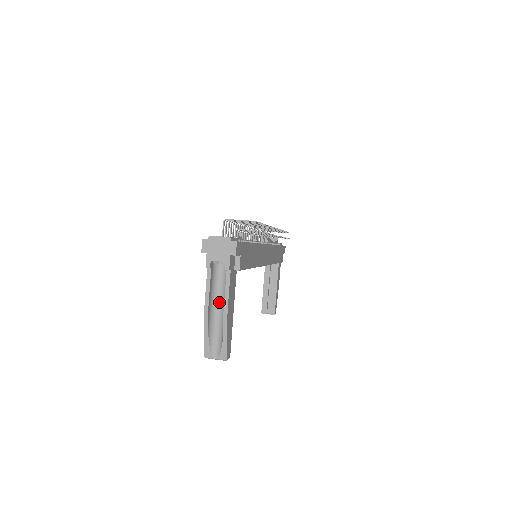
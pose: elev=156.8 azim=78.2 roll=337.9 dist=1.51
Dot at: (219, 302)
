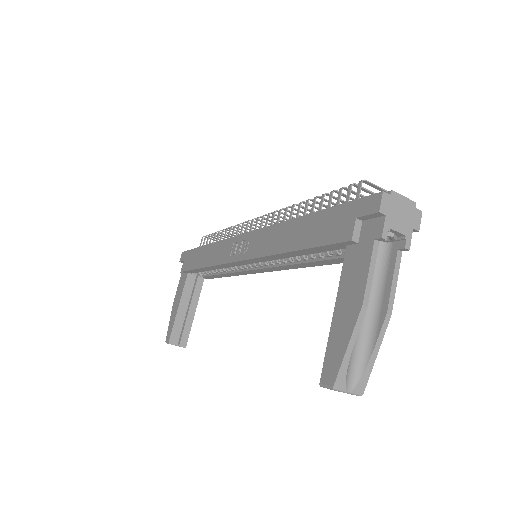
Dot at: occluded
